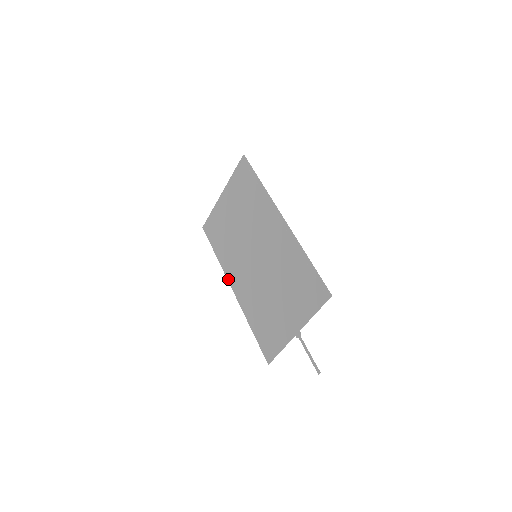
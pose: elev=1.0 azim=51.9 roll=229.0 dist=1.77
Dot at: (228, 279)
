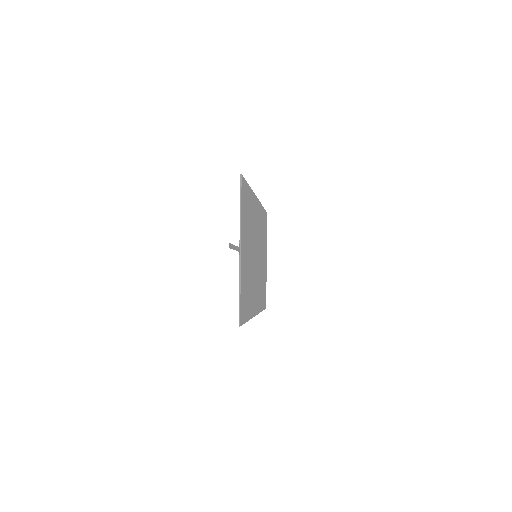
Dot at: occluded
